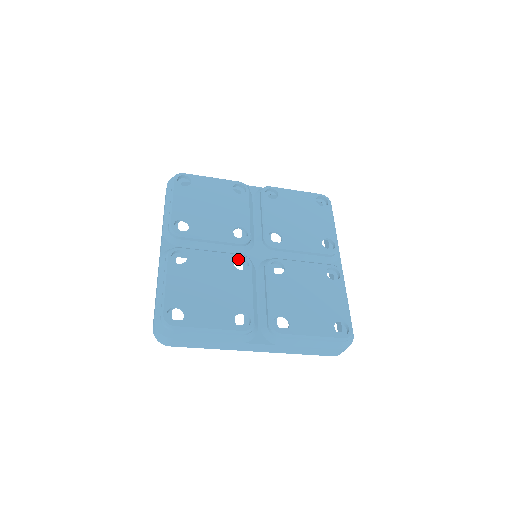
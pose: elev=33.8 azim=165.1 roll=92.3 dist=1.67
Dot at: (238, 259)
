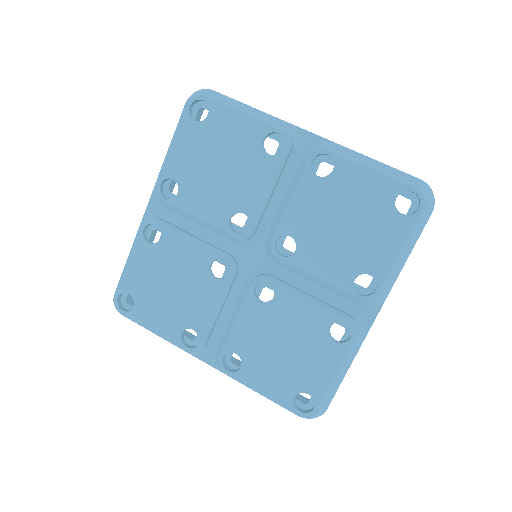
Dot at: (223, 258)
